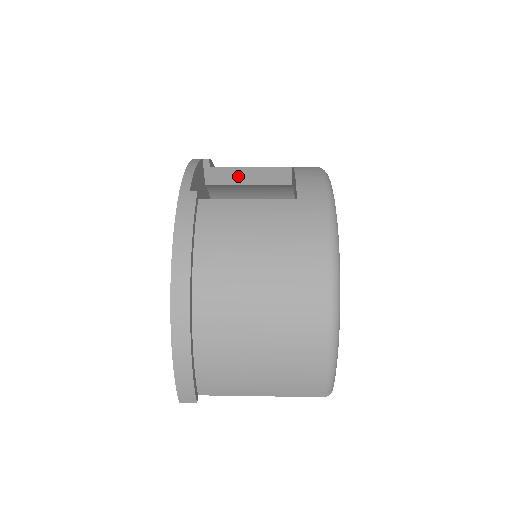
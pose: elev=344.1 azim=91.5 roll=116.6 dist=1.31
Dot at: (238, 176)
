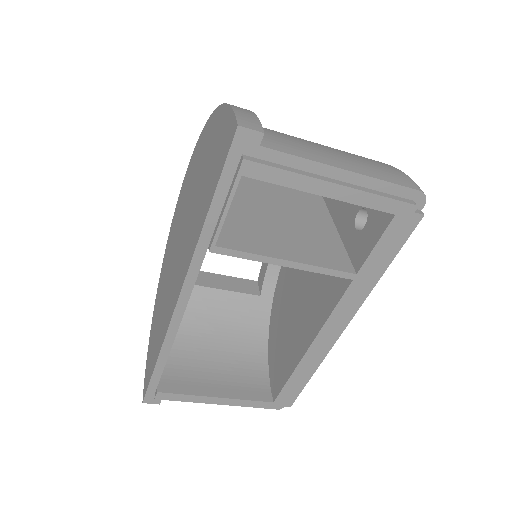
Dot at: (207, 280)
